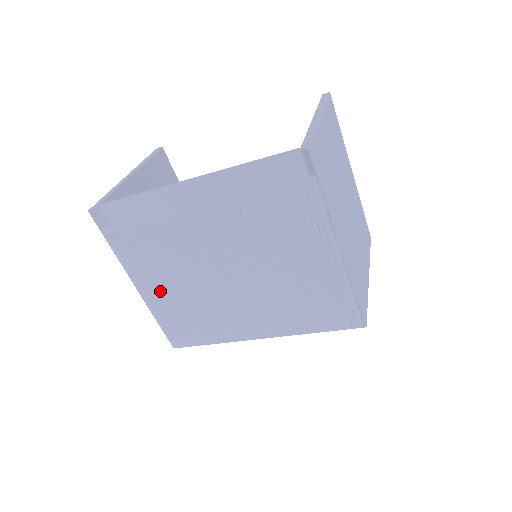
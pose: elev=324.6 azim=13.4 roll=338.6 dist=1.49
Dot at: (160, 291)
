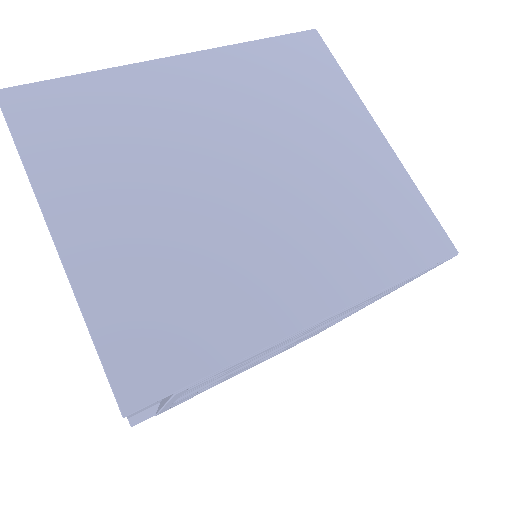
Dot at: occluded
